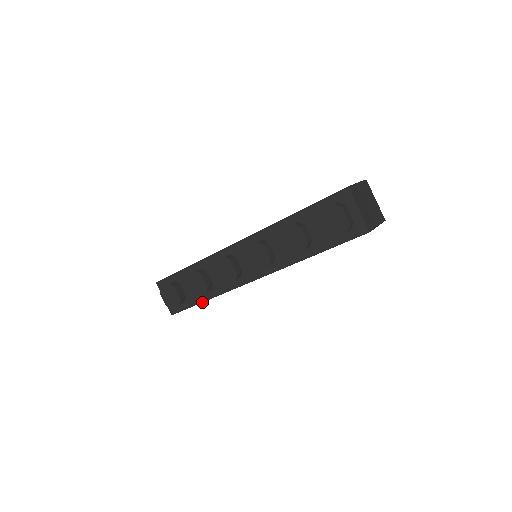
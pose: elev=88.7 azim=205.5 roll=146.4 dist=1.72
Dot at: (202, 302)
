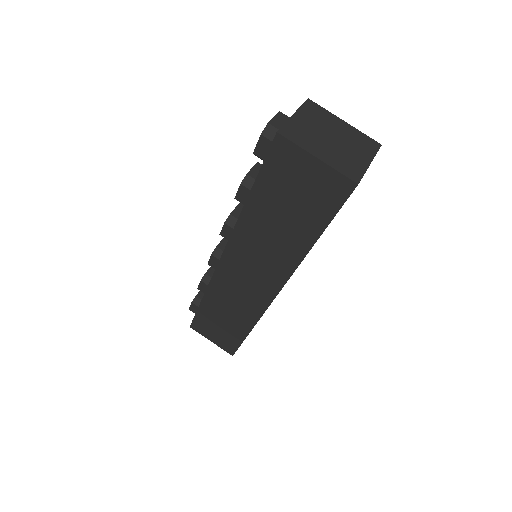
Dot at: (200, 303)
